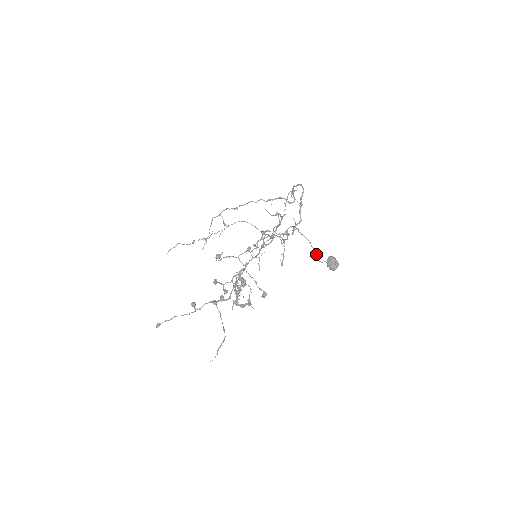
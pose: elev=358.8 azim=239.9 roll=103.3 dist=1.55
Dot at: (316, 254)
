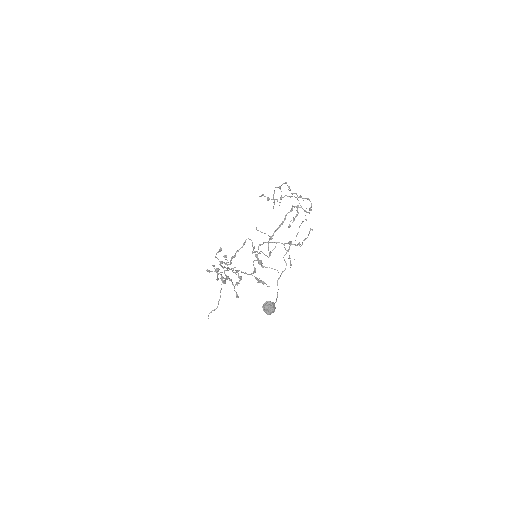
Dot at: occluded
